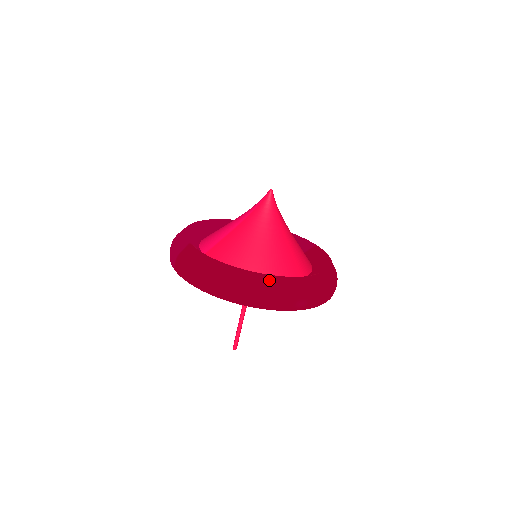
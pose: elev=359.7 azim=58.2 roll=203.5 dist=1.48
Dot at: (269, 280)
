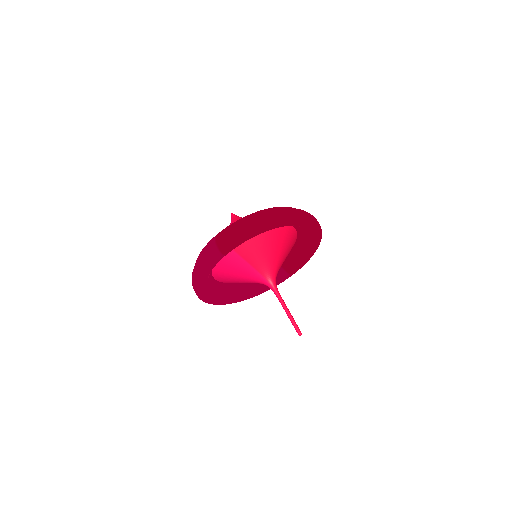
Dot at: (286, 207)
